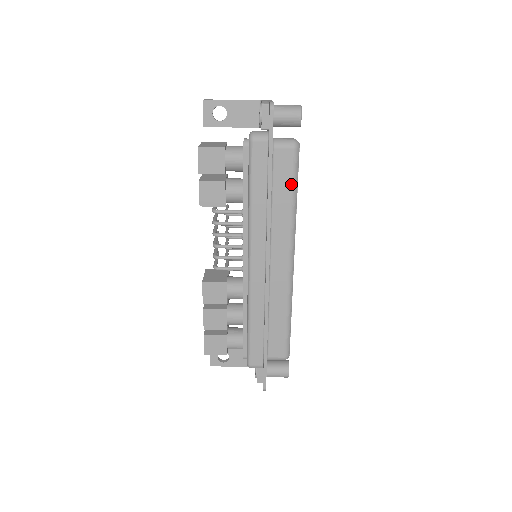
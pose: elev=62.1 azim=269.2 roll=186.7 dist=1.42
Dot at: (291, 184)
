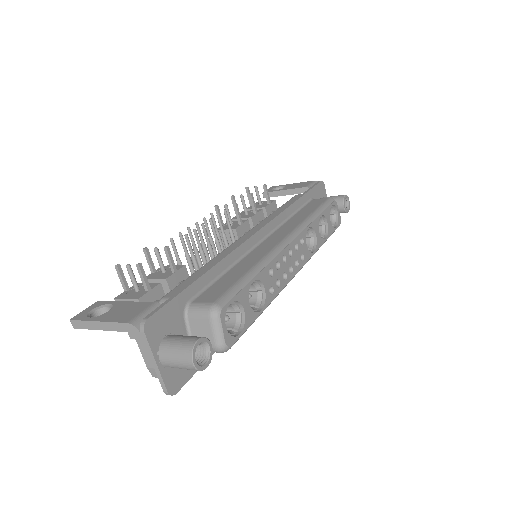
Dot at: occluded
